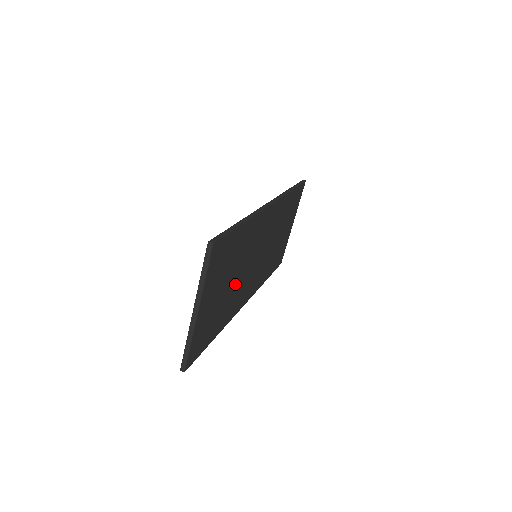
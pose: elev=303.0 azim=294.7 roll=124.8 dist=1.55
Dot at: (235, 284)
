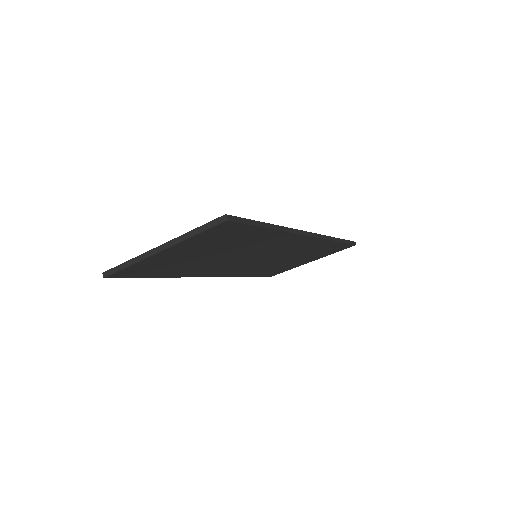
Dot at: (216, 259)
